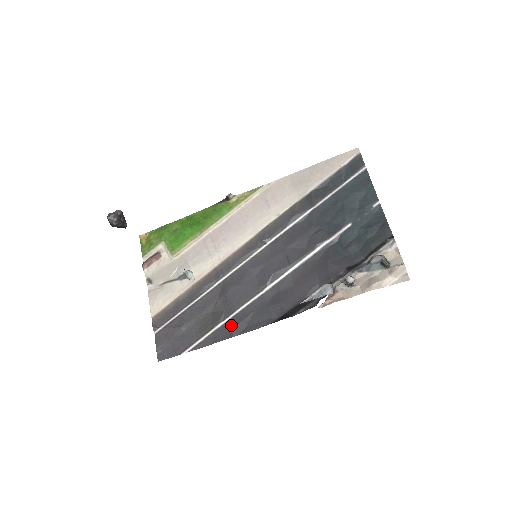
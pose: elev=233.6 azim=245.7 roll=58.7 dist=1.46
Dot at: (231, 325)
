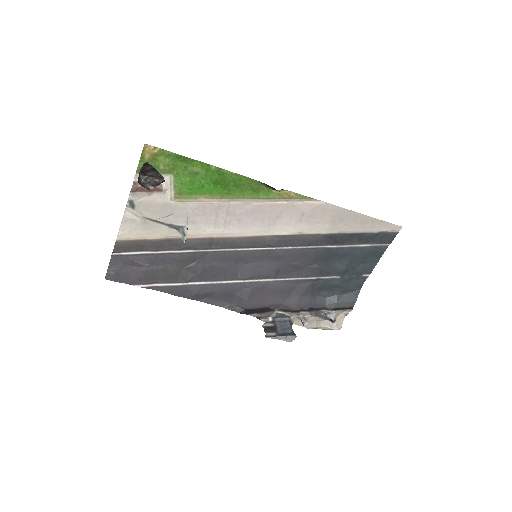
Dot at: (195, 291)
